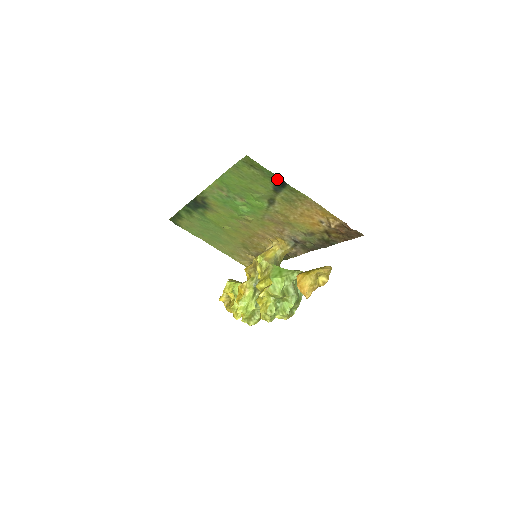
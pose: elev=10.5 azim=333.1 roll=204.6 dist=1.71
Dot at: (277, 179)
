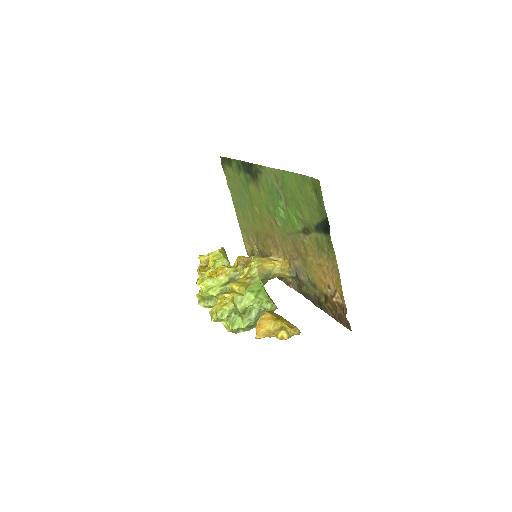
Dot at: (326, 222)
